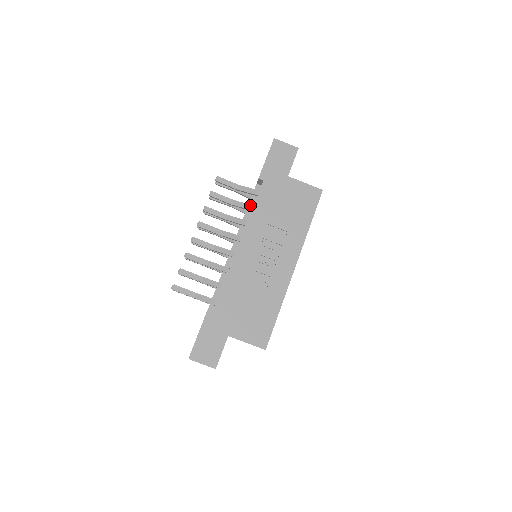
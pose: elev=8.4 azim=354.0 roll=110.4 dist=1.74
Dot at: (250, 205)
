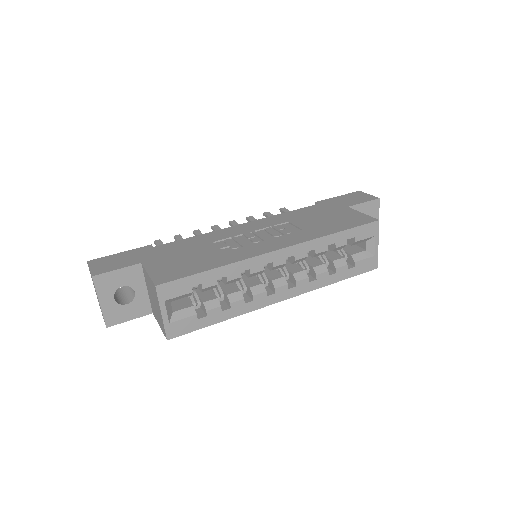
Dot at: occluded
